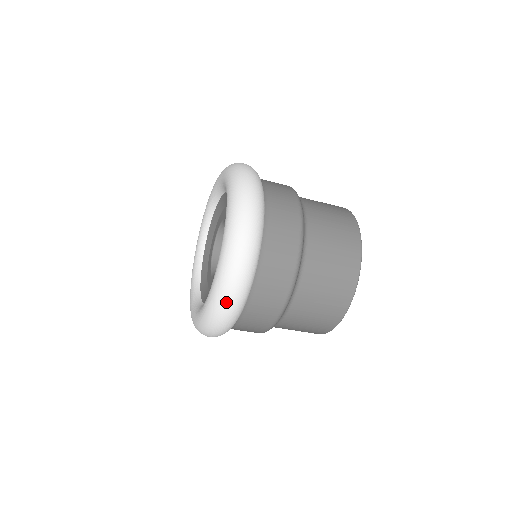
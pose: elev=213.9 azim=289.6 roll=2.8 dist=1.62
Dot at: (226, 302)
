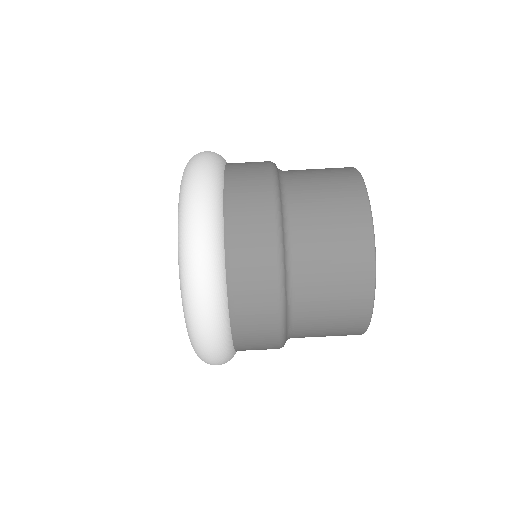
Dot at: (203, 348)
